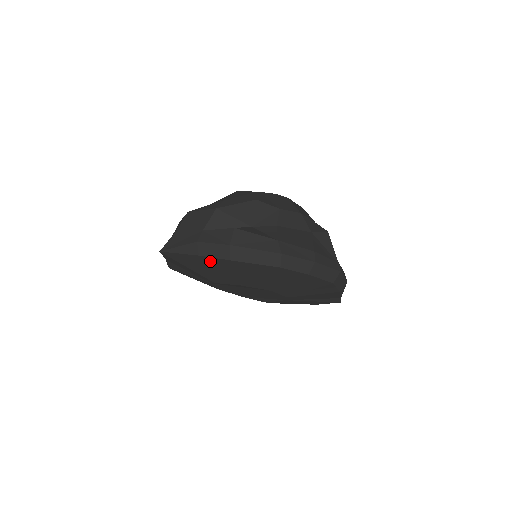
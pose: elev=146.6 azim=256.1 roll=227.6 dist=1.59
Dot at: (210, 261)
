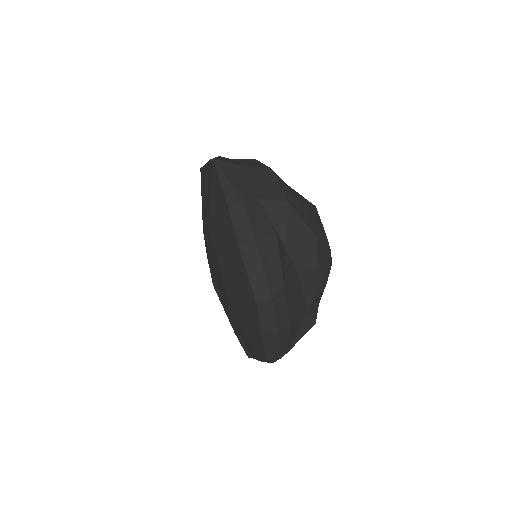
Dot at: (228, 223)
